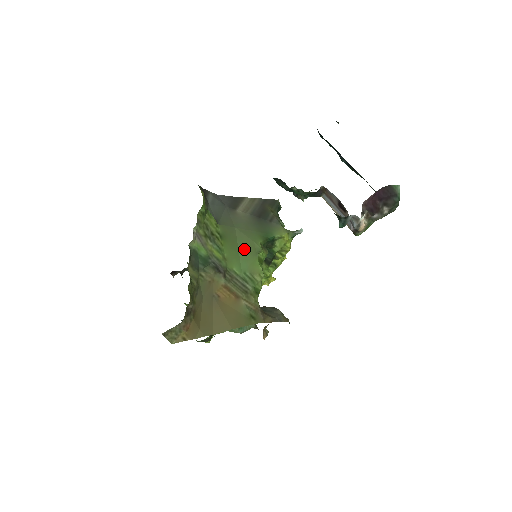
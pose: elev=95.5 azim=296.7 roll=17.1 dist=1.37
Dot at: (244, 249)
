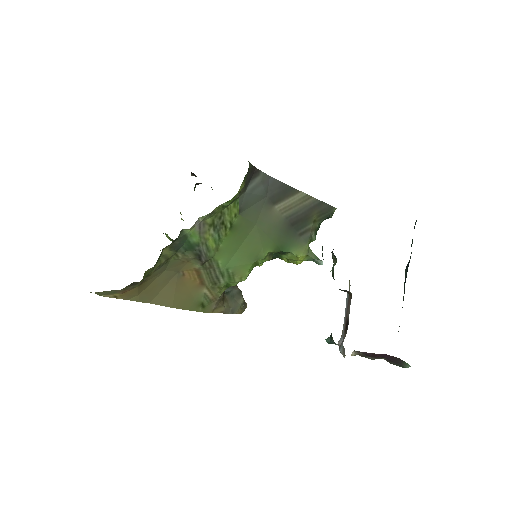
Dot at: (247, 249)
